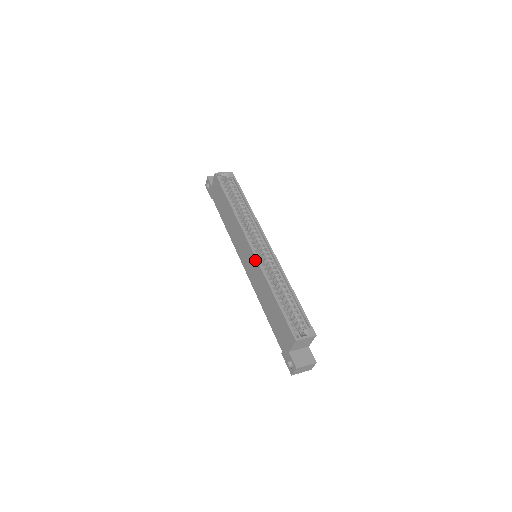
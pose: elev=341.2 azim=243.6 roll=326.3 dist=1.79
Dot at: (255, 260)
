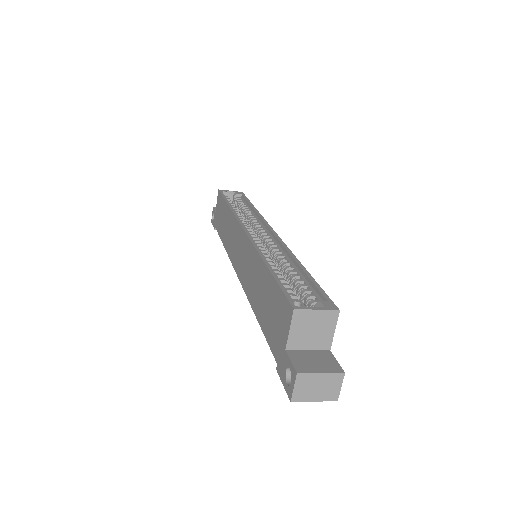
Dot at: (247, 241)
